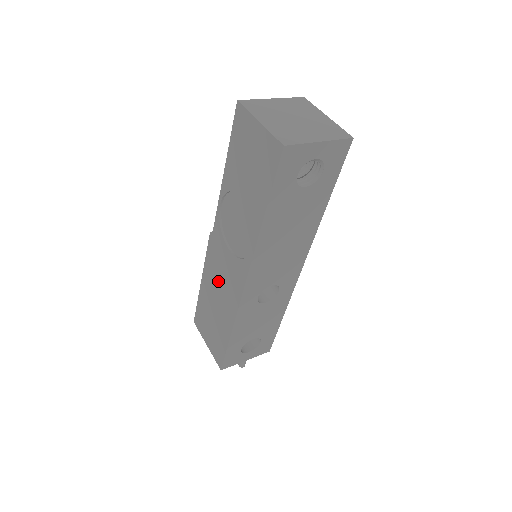
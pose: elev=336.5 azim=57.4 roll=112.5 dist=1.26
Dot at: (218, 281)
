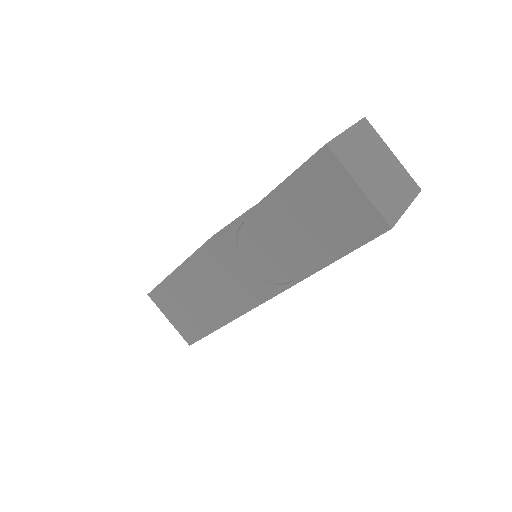
Dot at: (212, 282)
